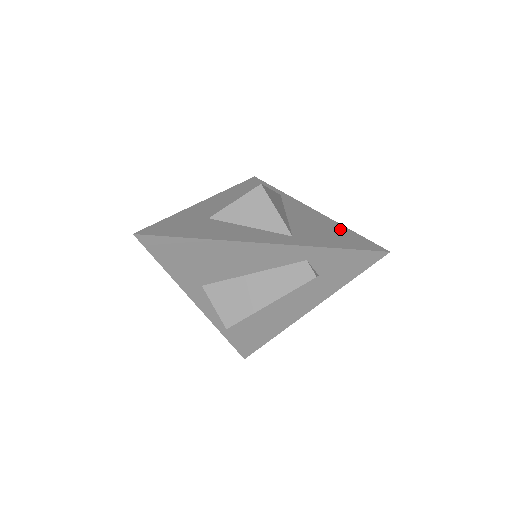
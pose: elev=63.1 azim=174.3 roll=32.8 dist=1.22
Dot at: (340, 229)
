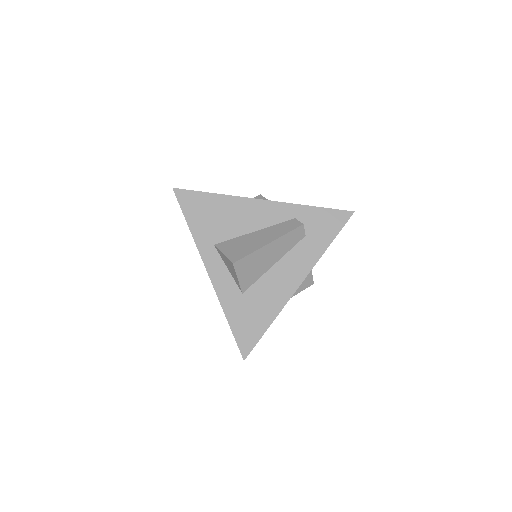
Dot at: occluded
